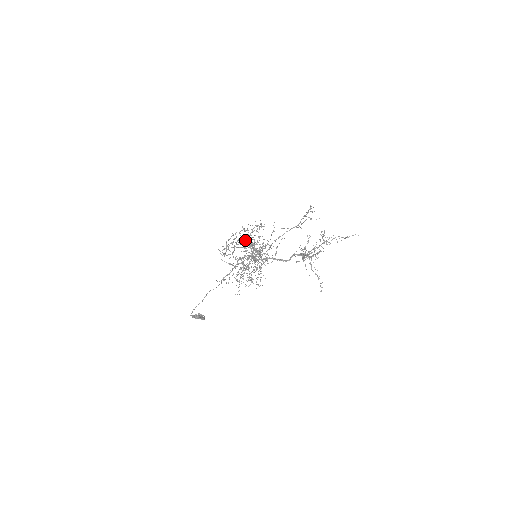
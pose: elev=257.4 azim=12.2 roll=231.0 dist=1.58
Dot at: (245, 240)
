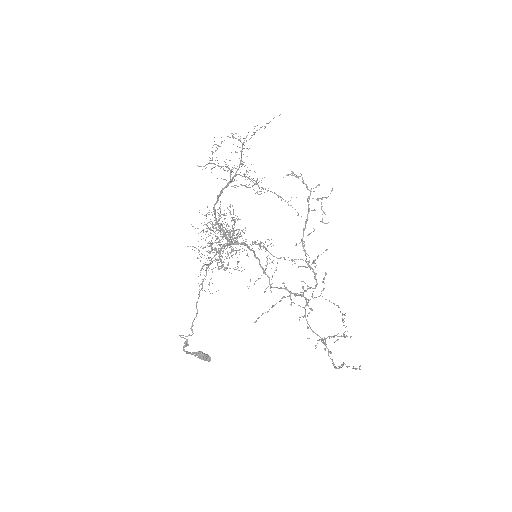
Dot at: occluded
